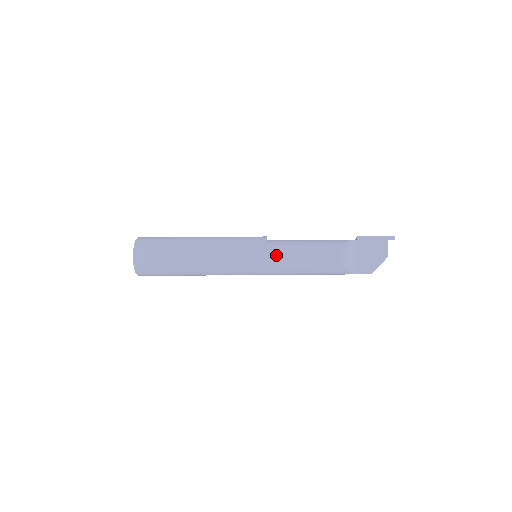
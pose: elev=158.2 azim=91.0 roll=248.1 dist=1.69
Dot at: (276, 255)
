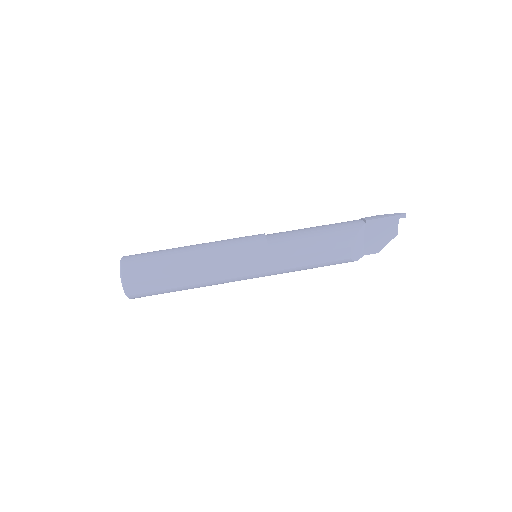
Dot at: (280, 264)
